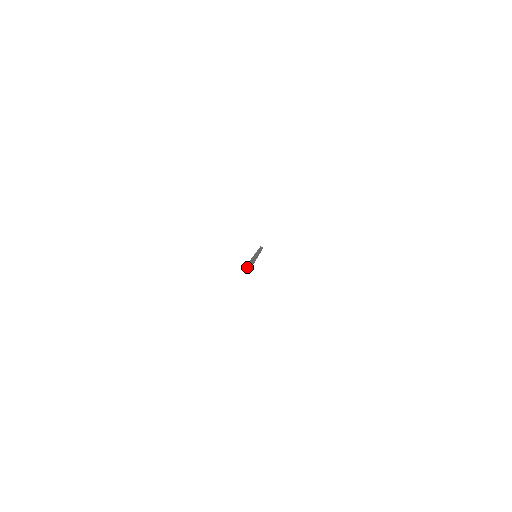
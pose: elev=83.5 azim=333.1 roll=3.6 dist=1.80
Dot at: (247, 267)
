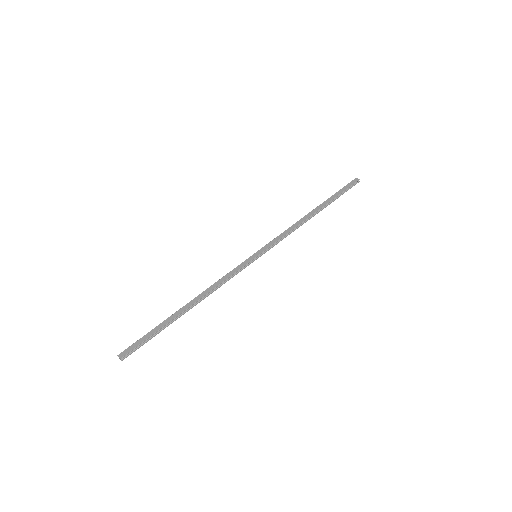
Dot at: (125, 351)
